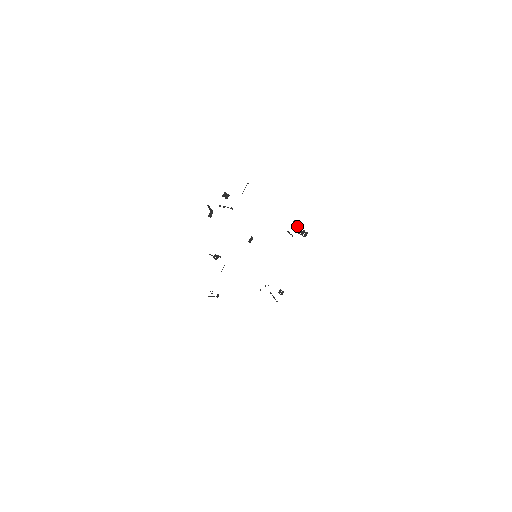
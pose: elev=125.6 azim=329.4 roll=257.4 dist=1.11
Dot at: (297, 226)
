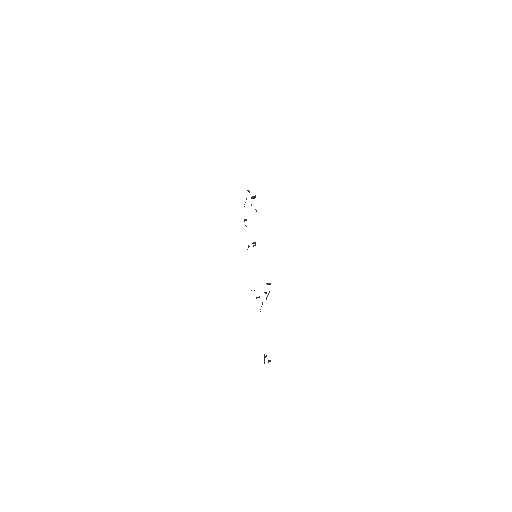
Dot at: (249, 192)
